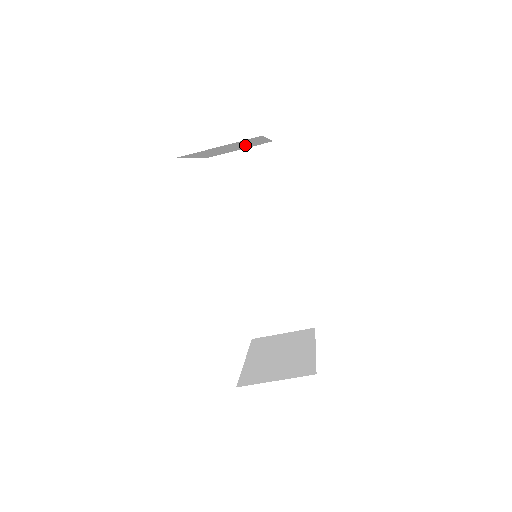
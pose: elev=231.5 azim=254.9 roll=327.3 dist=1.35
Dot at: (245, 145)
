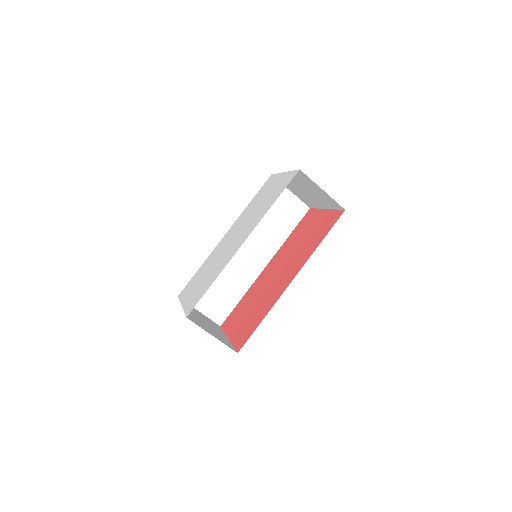
Dot at: (310, 197)
